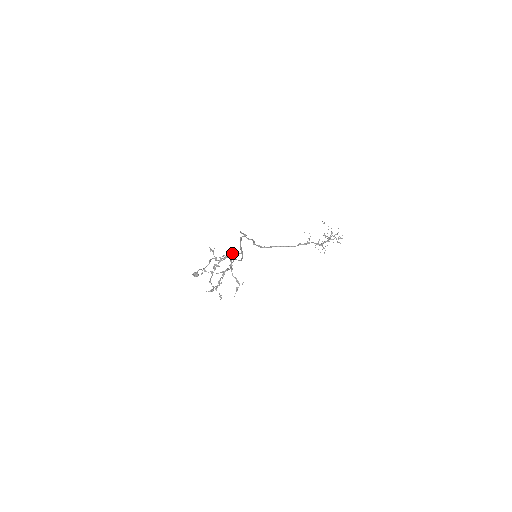
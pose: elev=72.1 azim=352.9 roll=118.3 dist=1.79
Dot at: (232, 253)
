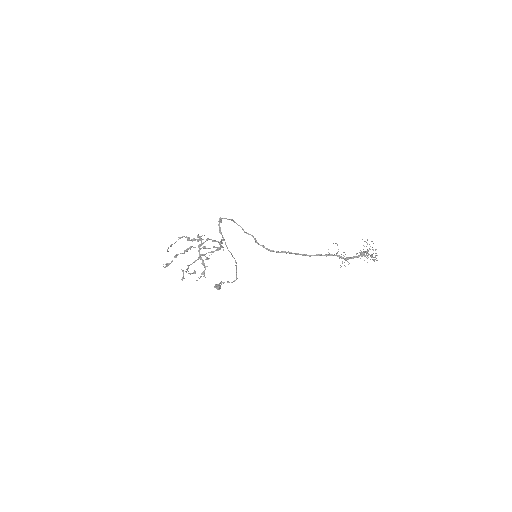
Dot at: (219, 242)
